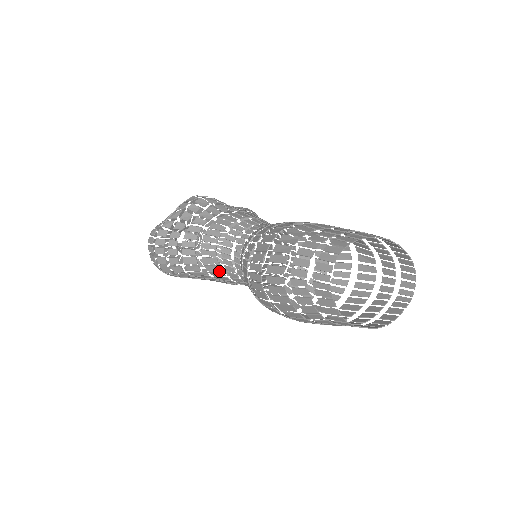
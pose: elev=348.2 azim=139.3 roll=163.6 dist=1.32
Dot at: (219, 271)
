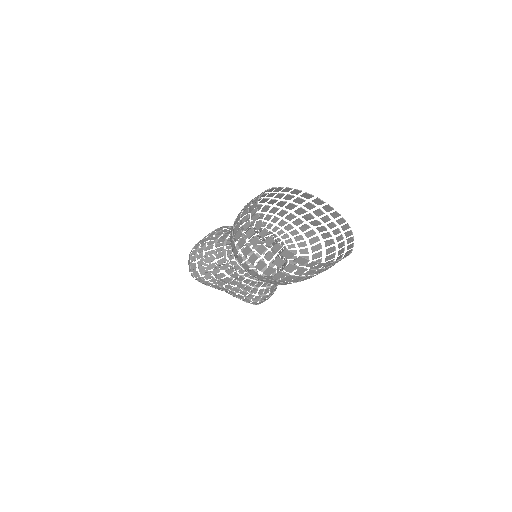
Dot at: (226, 263)
